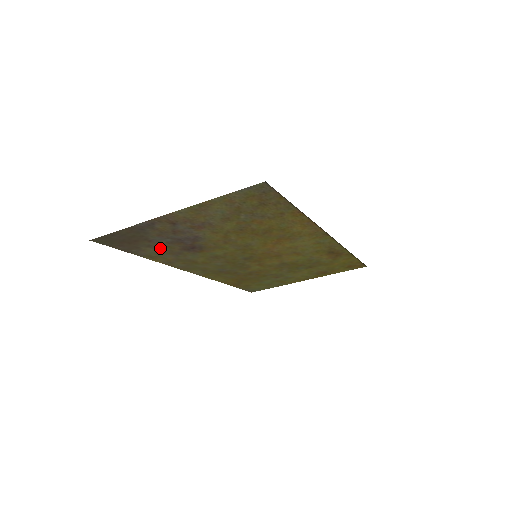
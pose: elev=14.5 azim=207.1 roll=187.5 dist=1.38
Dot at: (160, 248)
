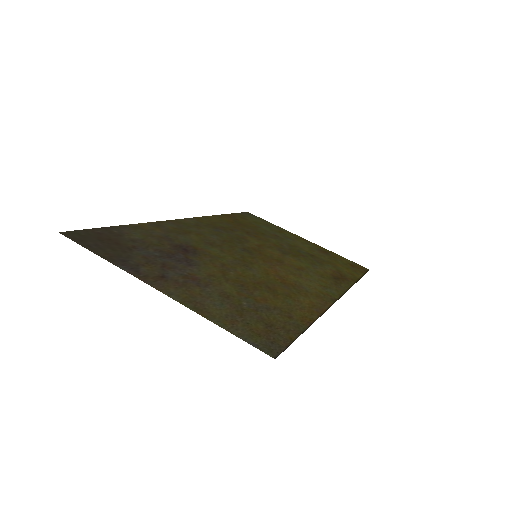
Dot at: (147, 240)
